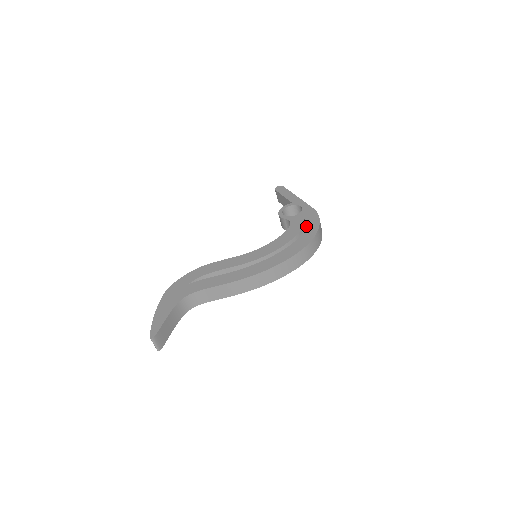
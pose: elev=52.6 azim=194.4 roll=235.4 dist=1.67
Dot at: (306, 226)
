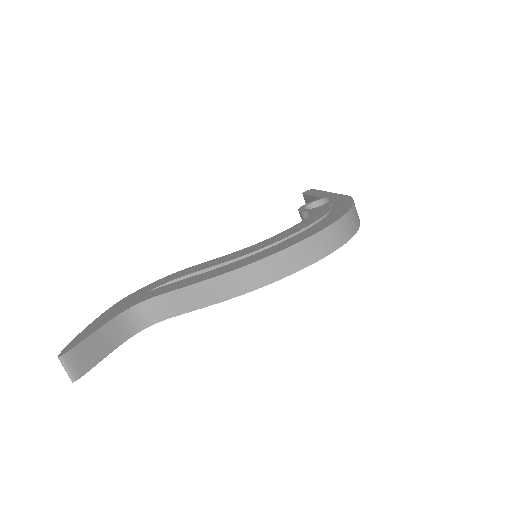
Dot at: (332, 211)
